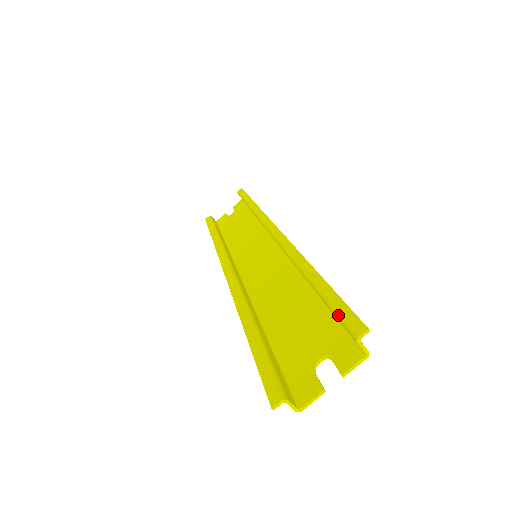
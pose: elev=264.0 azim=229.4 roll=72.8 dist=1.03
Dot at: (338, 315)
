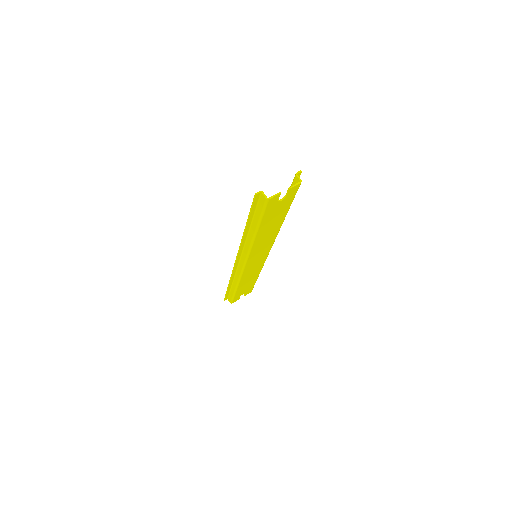
Dot at: (291, 185)
